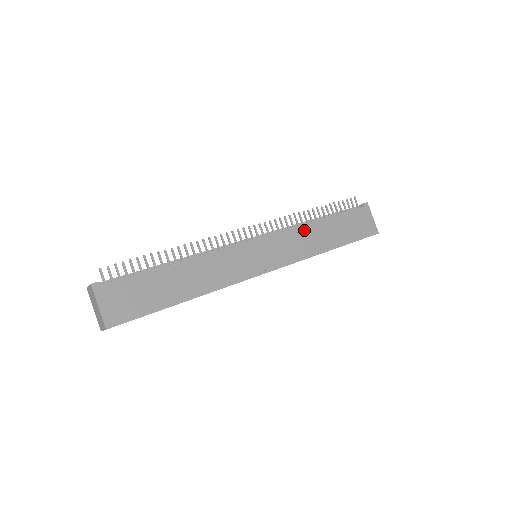
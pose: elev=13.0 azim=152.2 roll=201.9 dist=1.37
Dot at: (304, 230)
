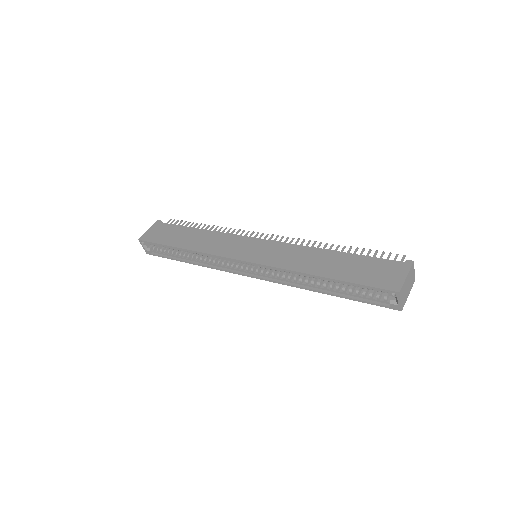
Dot at: (307, 251)
